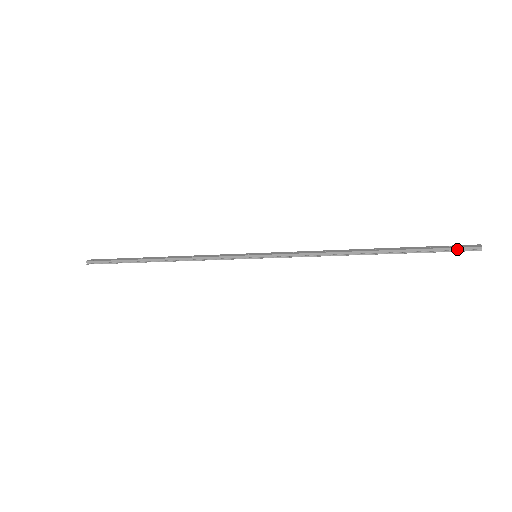
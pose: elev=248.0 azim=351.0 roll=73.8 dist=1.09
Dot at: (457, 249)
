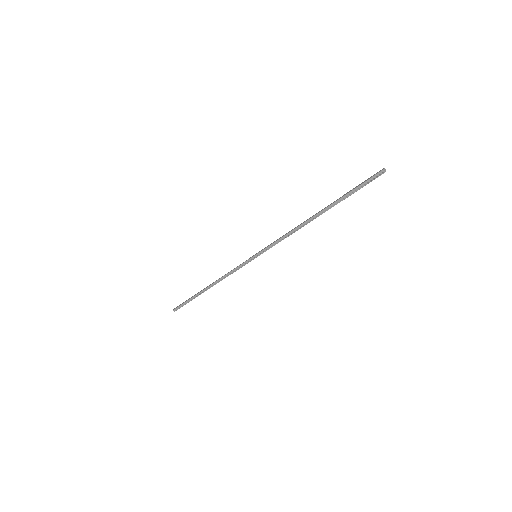
Dot at: (368, 181)
